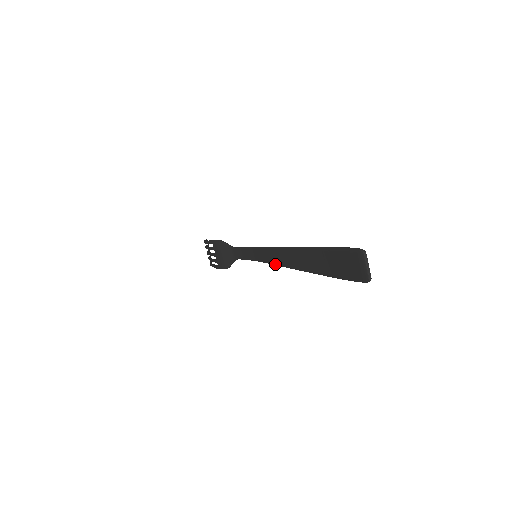
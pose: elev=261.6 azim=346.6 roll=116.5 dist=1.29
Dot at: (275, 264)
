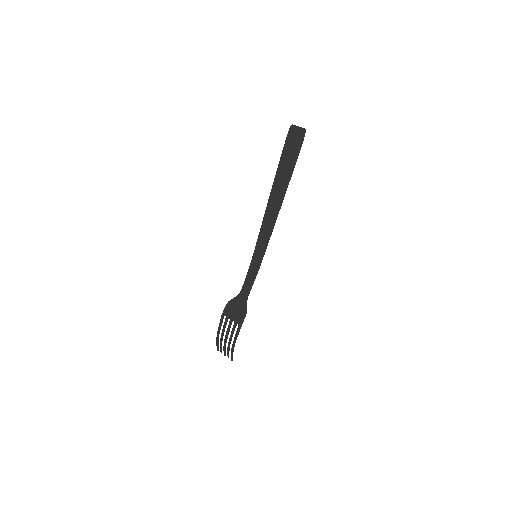
Dot at: (269, 236)
